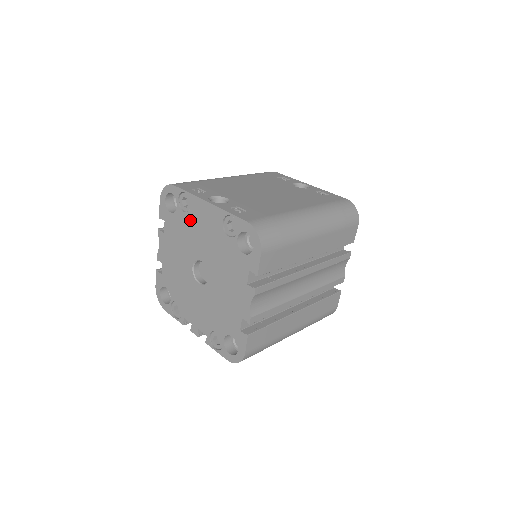
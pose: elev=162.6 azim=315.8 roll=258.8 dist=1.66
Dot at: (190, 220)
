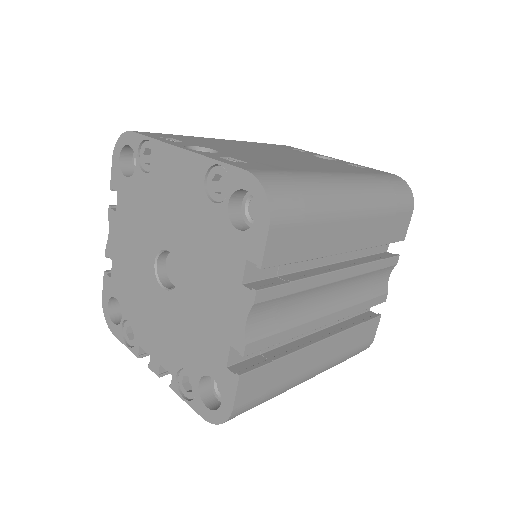
Dot at: (154, 184)
